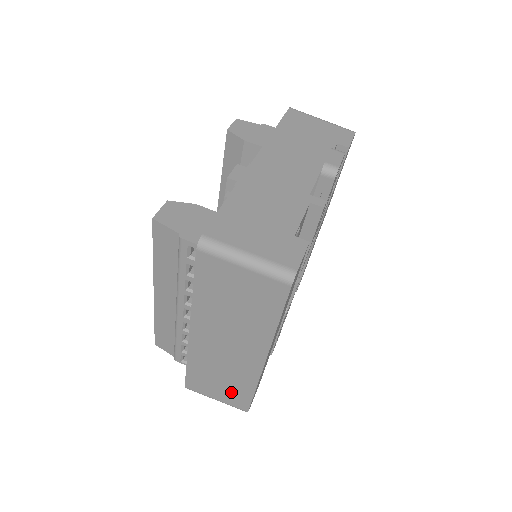
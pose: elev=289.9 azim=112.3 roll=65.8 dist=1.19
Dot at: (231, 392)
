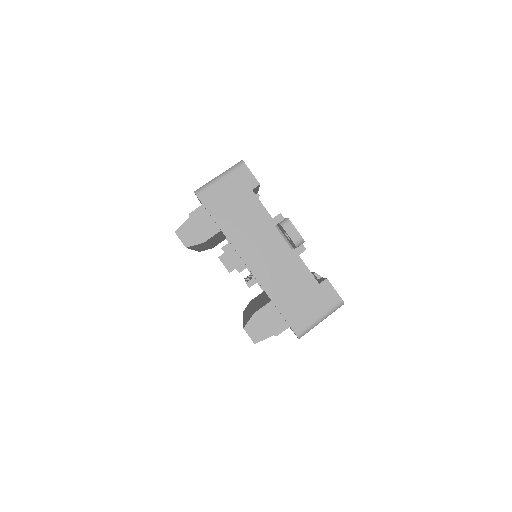
Dot at: occluded
